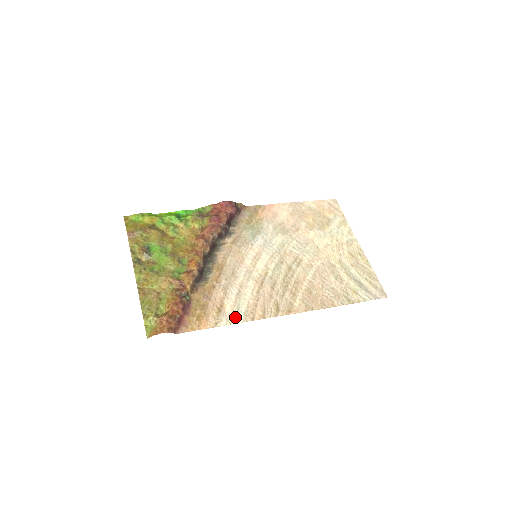
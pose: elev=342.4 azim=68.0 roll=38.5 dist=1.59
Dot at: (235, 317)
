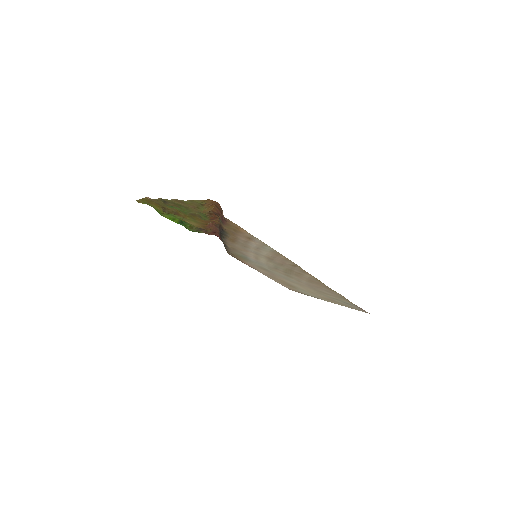
Dot at: (265, 245)
